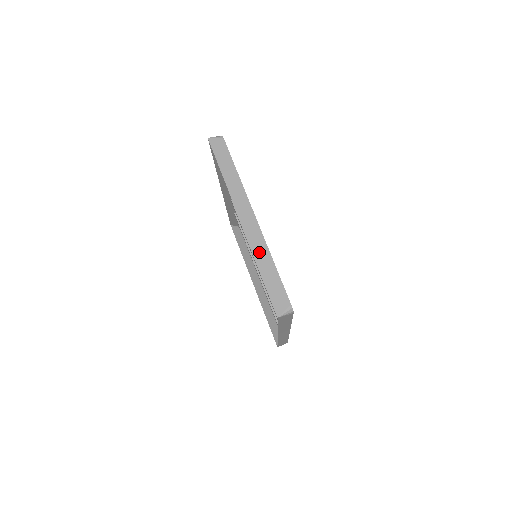
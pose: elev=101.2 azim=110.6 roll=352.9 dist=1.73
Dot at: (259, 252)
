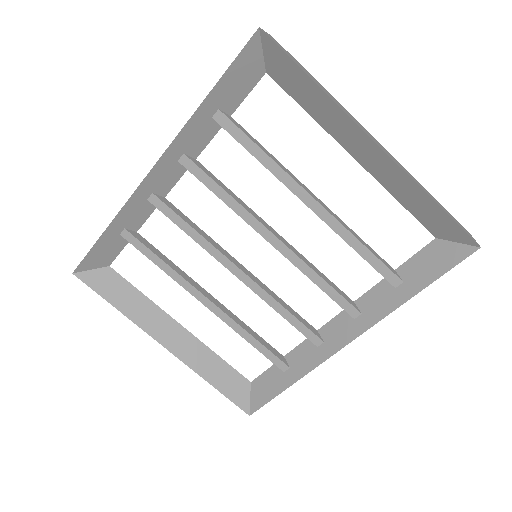
Dot at: (414, 179)
